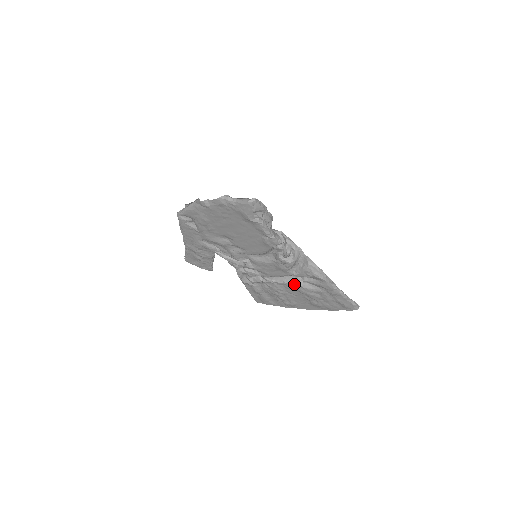
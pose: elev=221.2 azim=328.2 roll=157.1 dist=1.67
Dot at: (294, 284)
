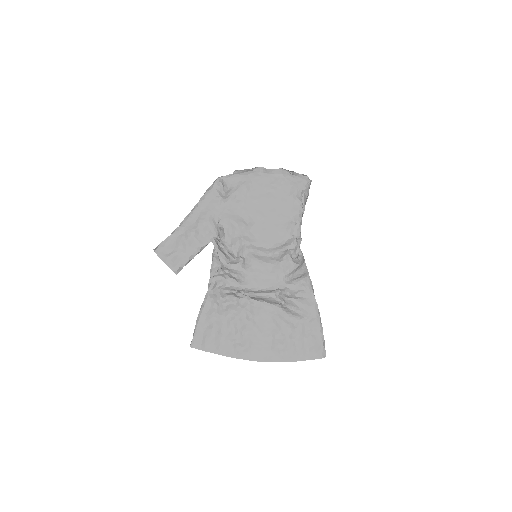
Dot at: (274, 305)
